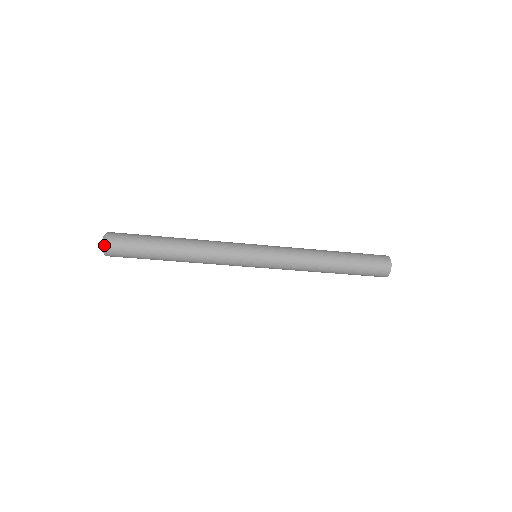
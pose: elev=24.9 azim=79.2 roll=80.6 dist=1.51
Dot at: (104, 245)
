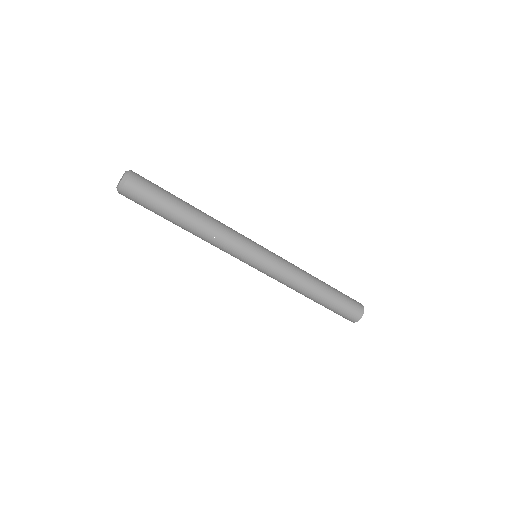
Dot at: (124, 181)
